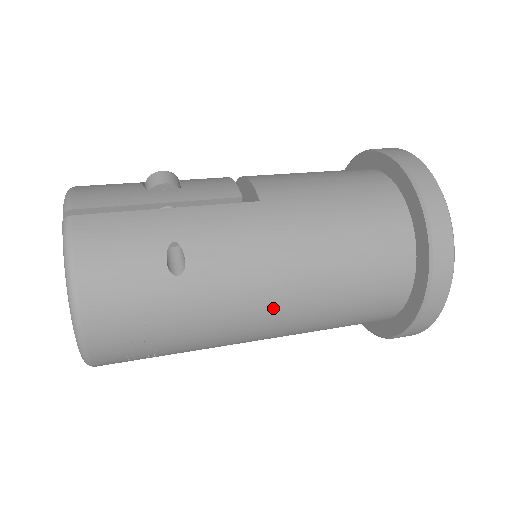
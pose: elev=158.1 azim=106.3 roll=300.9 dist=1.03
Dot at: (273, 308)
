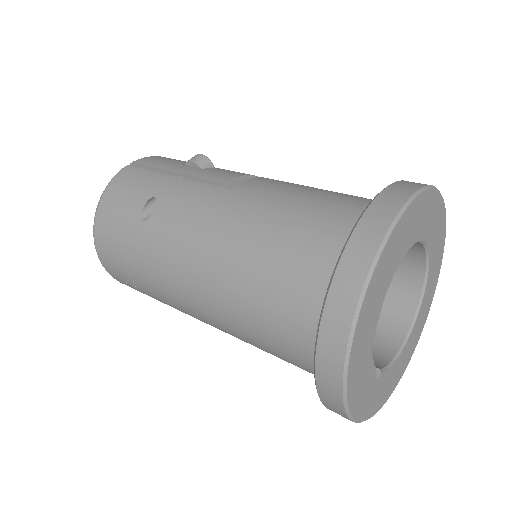
Dot at: (194, 283)
